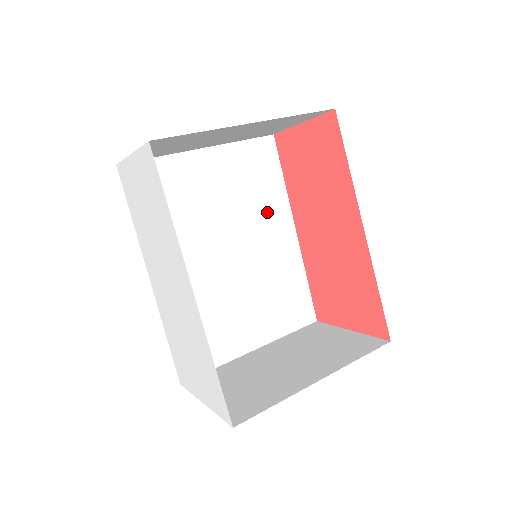
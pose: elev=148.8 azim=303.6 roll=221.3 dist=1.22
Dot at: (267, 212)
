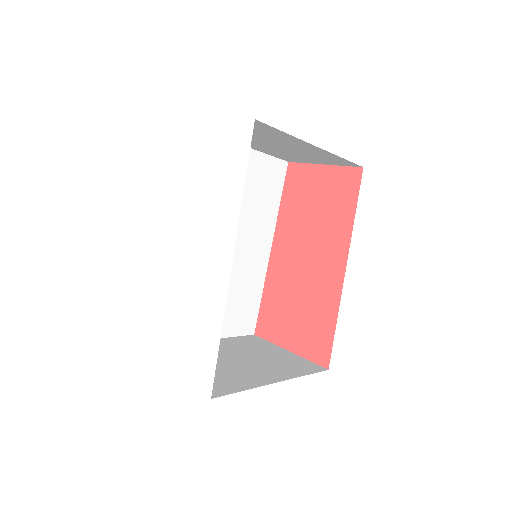
Dot at: (259, 223)
